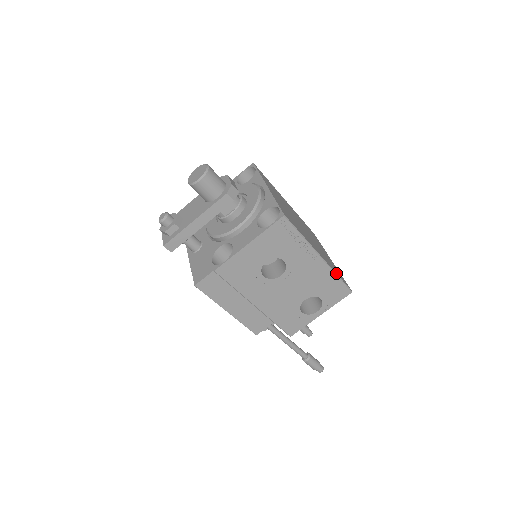
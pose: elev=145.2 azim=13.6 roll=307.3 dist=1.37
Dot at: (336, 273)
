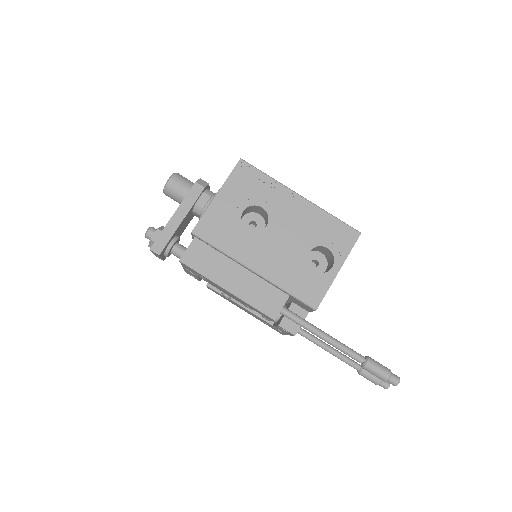
Dot at: (329, 214)
